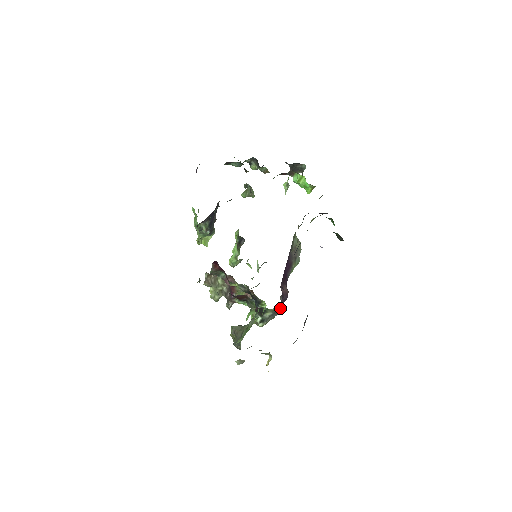
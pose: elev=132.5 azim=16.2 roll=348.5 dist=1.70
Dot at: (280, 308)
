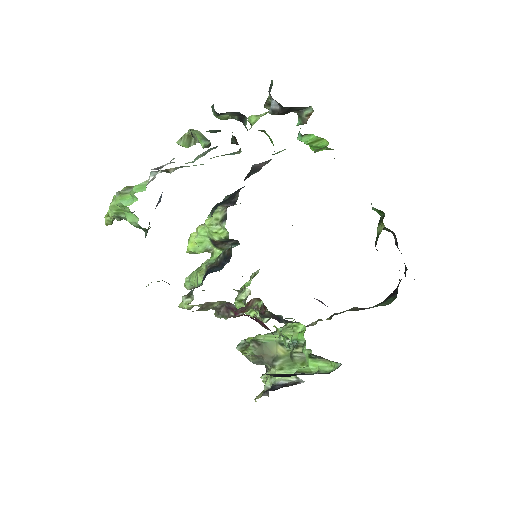
Dot at: occluded
